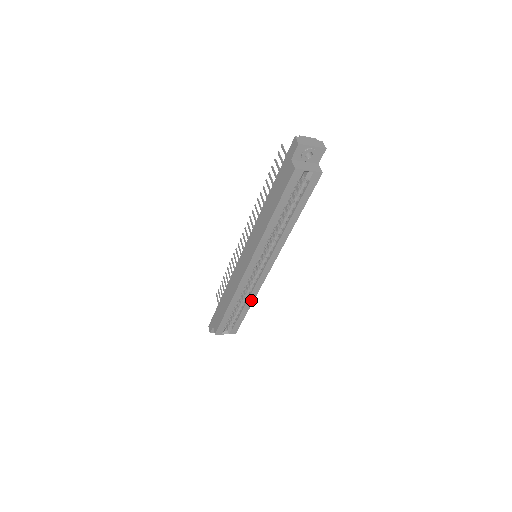
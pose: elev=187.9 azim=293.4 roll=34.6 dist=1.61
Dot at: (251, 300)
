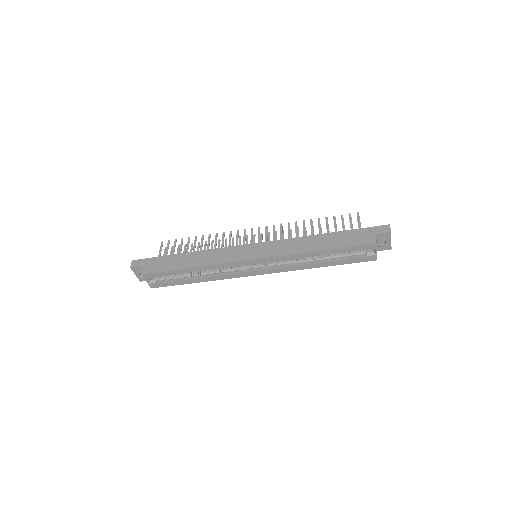
Dot at: (208, 279)
